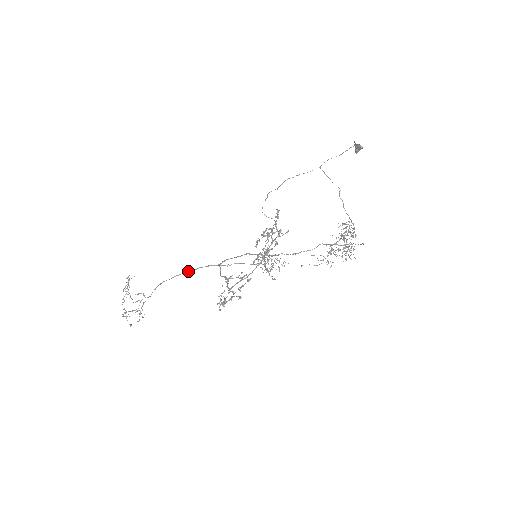
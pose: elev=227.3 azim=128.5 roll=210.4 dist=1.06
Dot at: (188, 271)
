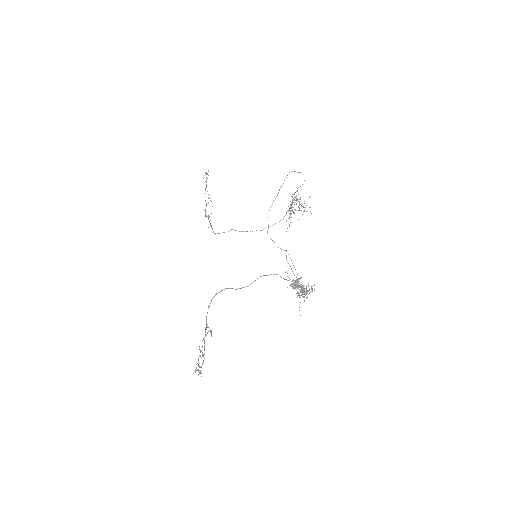
Dot at: occluded
